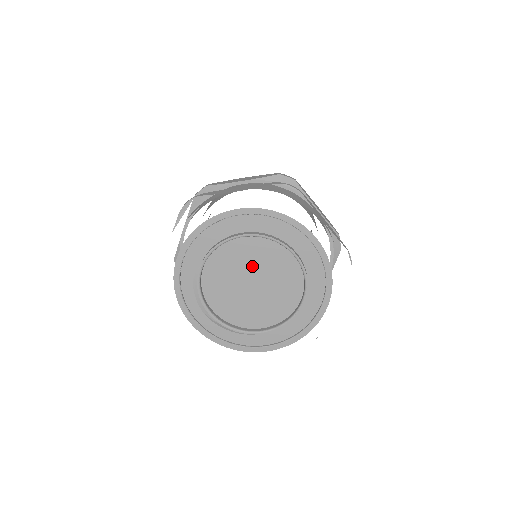
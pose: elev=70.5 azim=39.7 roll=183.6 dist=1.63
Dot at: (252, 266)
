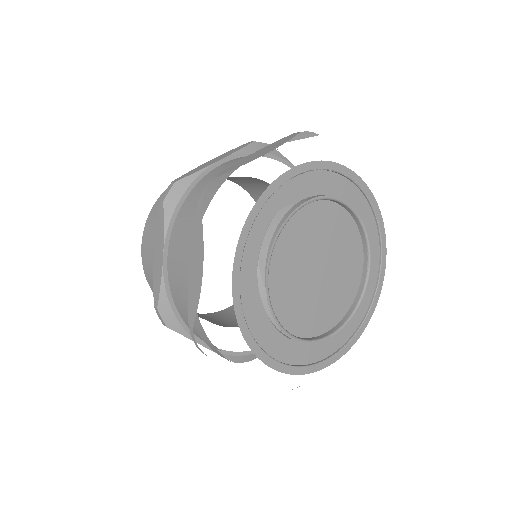
Dot at: (332, 249)
